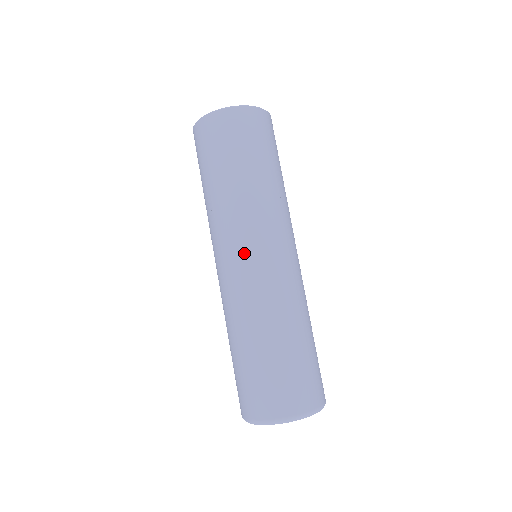
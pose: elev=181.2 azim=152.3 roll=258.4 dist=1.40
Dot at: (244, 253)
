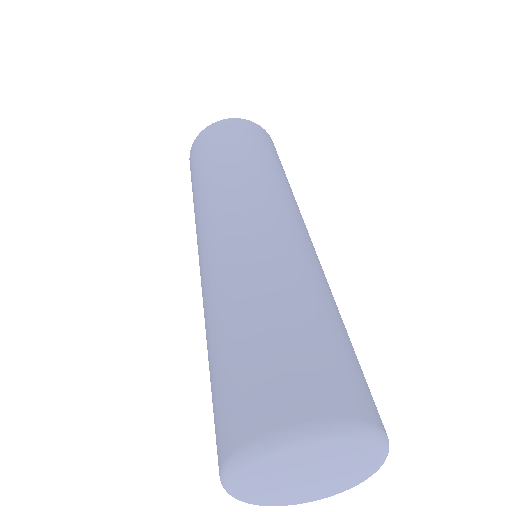
Dot at: (215, 227)
